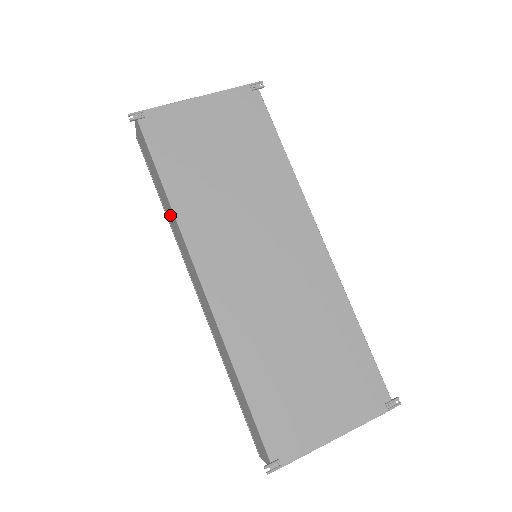
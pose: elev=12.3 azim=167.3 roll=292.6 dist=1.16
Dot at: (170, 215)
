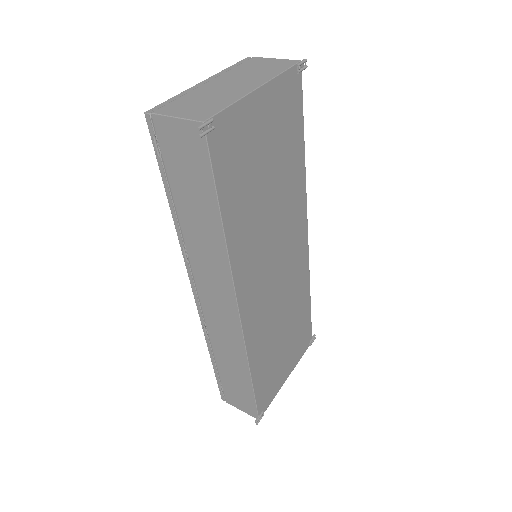
Dot at: (203, 239)
